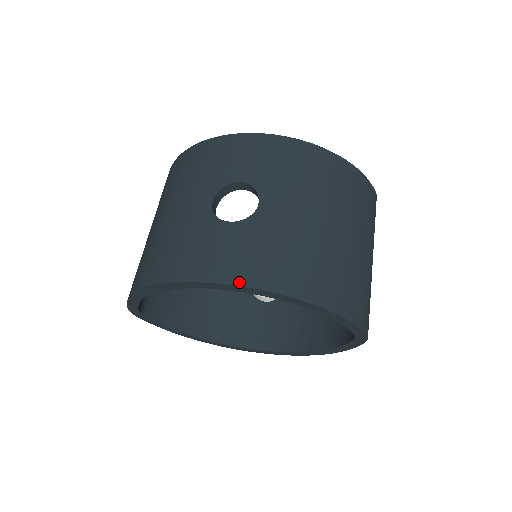
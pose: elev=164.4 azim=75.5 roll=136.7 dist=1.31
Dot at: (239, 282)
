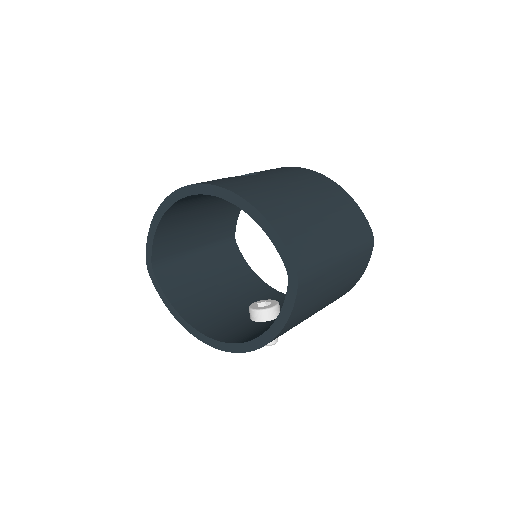
Dot at: (208, 183)
